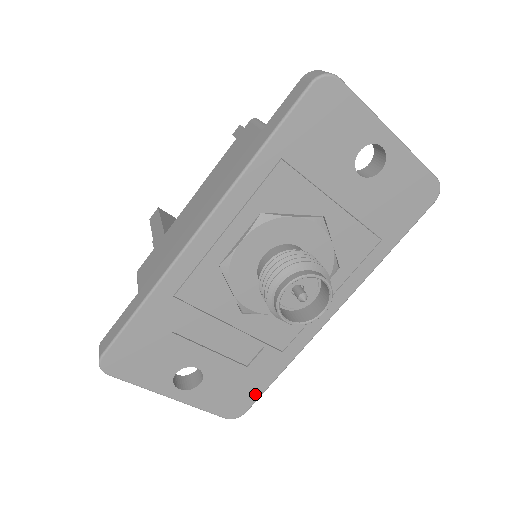
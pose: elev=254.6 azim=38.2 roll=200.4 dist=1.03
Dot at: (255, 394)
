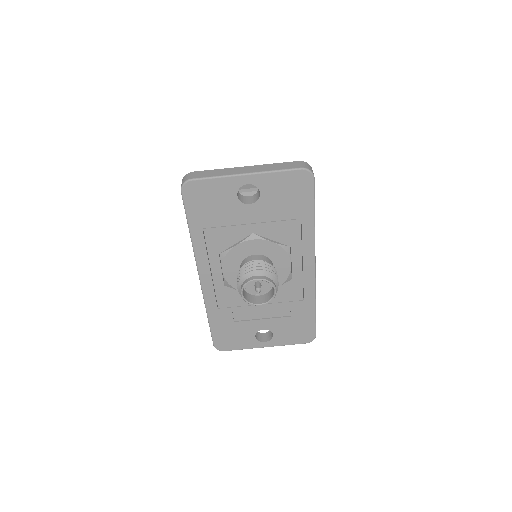
Dot at: (311, 326)
